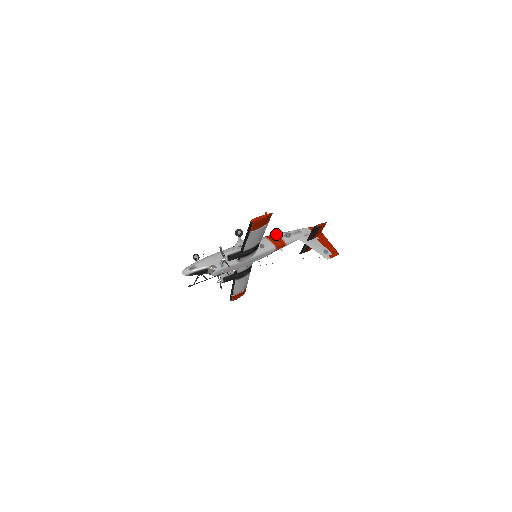
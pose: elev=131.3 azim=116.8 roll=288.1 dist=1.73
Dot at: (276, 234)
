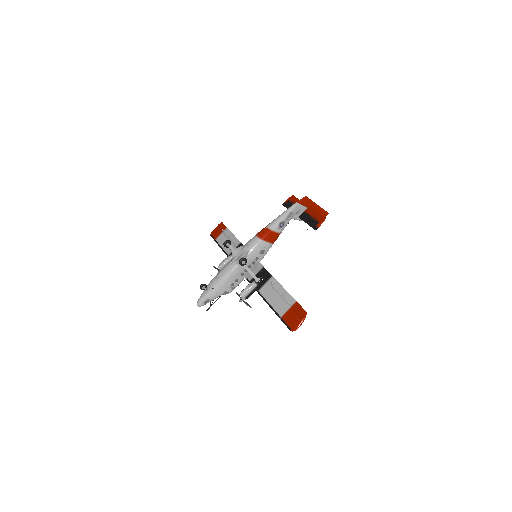
Dot at: (271, 230)
